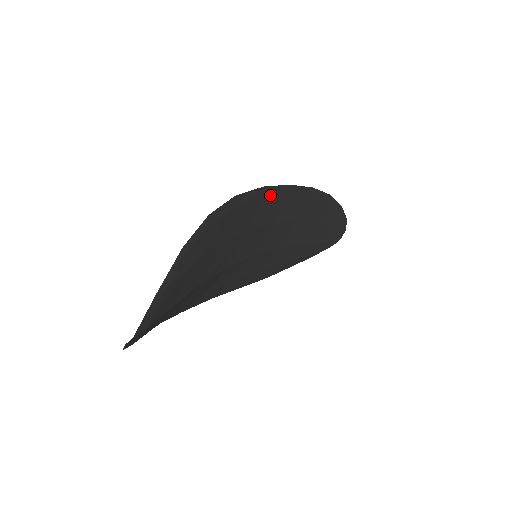
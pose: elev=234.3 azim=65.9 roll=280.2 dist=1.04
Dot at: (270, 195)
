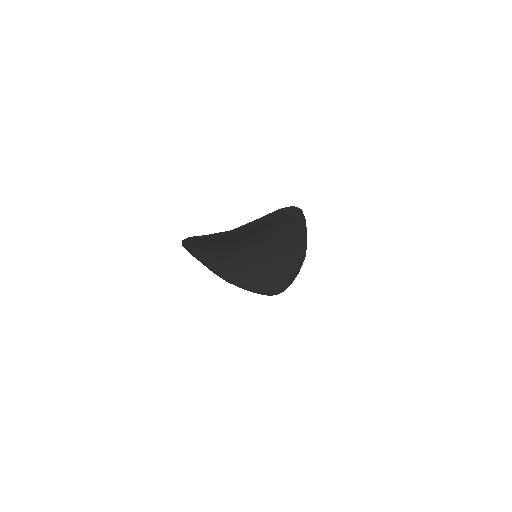
Dot at: (301, 226)
